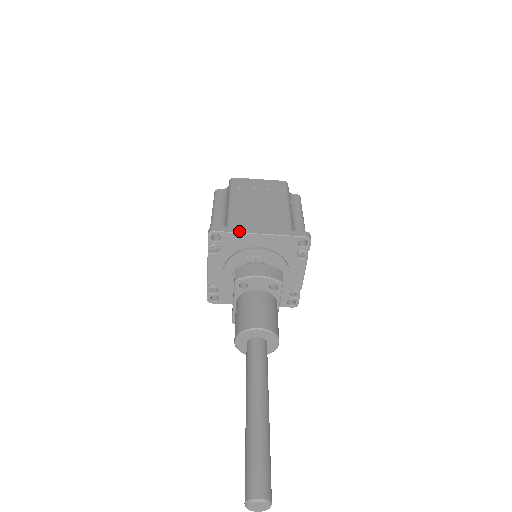
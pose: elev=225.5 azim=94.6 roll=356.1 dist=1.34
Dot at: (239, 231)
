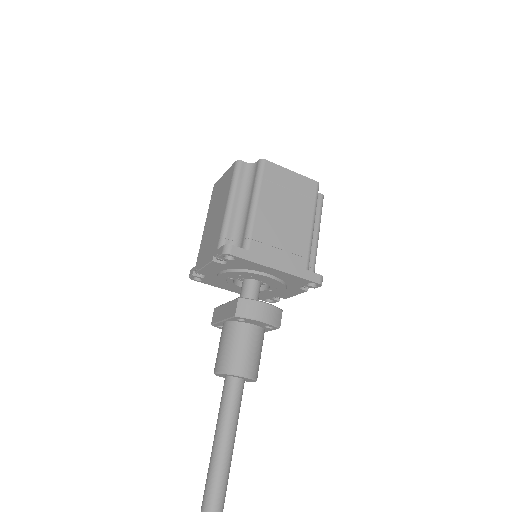
Dot at: (257, 260)
